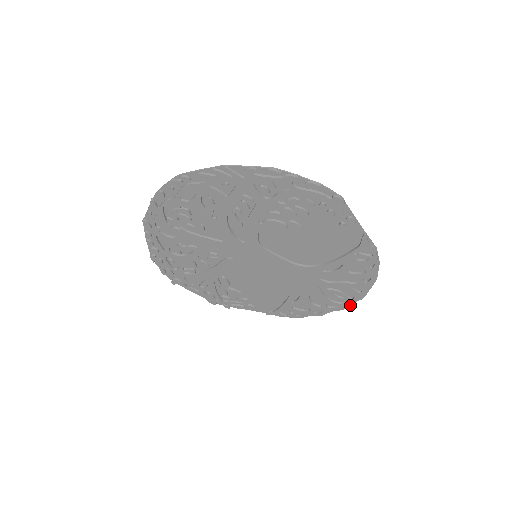
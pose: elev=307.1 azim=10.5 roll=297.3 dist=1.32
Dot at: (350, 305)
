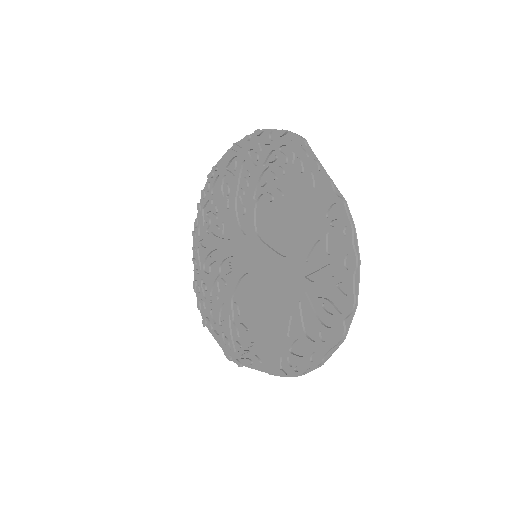
Dot at: (343, 329)
